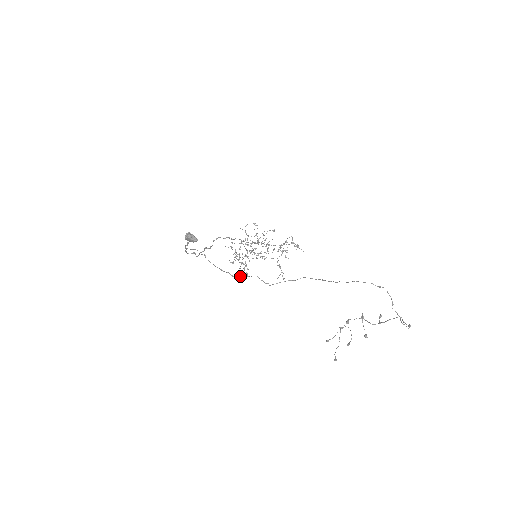
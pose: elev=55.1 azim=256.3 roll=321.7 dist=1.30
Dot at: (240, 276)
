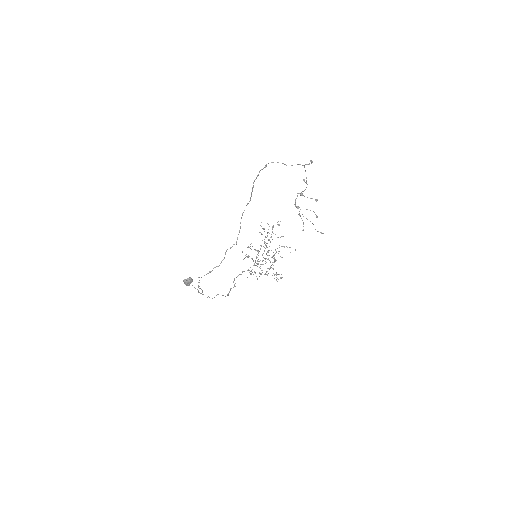
Dot at: (221, 262)
